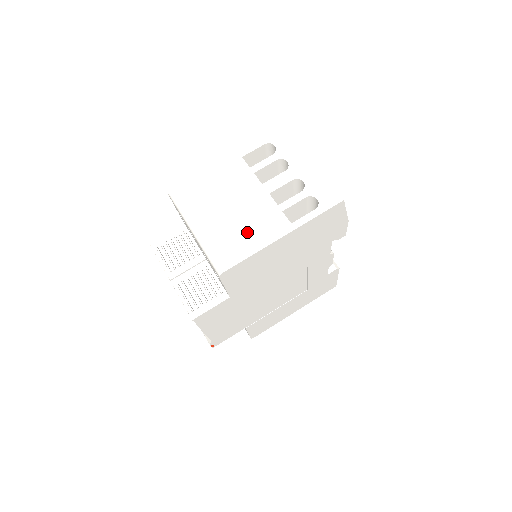
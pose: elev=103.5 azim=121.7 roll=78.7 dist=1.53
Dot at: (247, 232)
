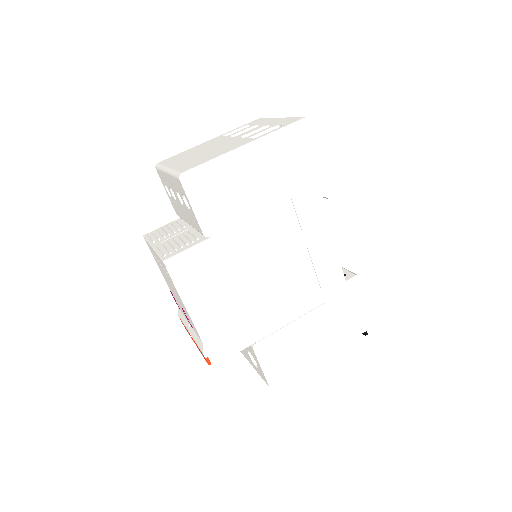
Dot at: (213, 153)
